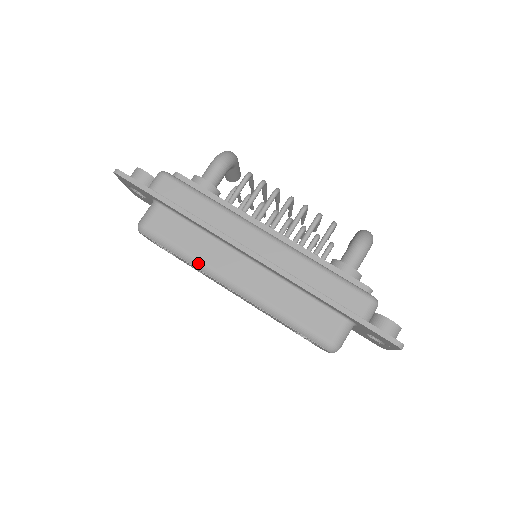
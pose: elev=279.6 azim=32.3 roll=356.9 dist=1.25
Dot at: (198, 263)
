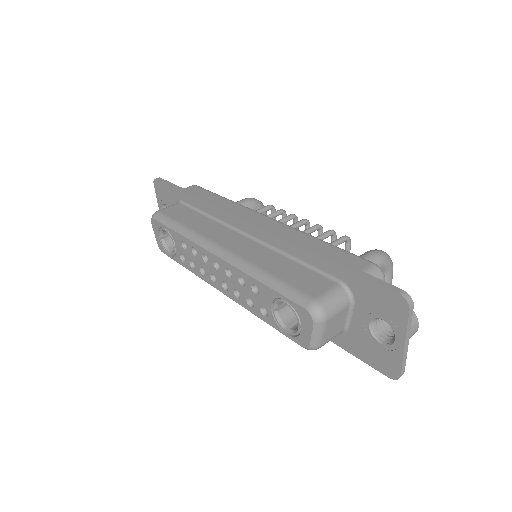
Dot at: (193, 234)
